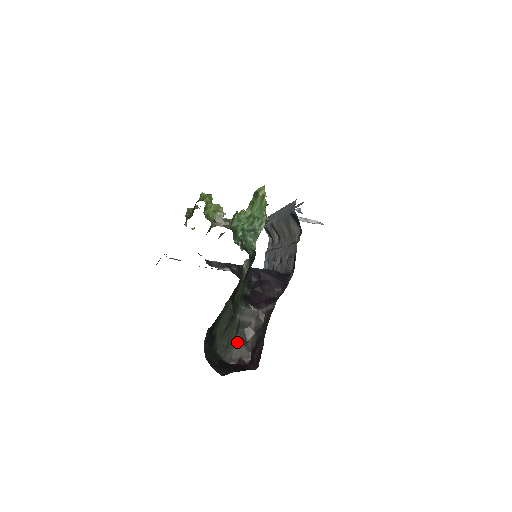
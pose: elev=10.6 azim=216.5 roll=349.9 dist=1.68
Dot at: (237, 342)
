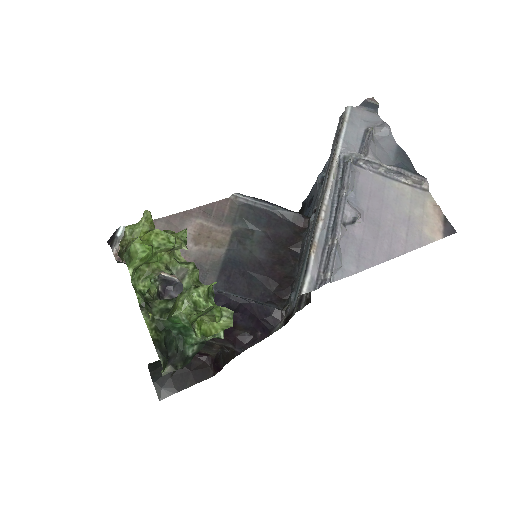
Dot at: occluded
